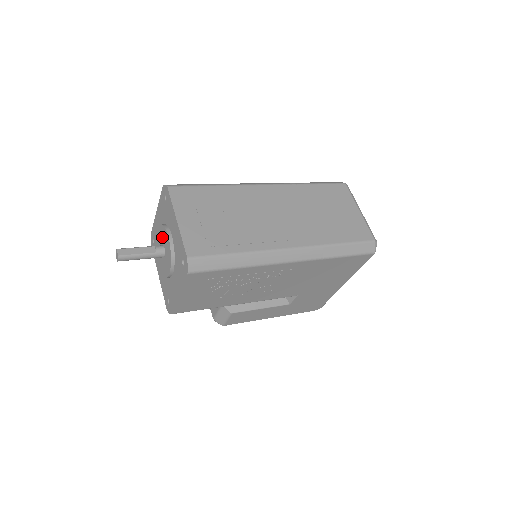
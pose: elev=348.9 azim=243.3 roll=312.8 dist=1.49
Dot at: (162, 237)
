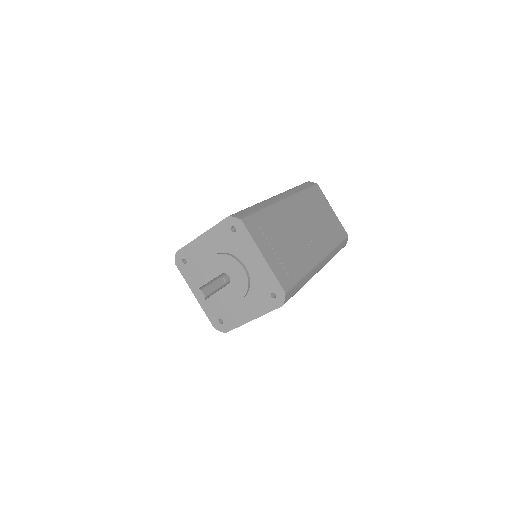
Dot at: (225, 266)
